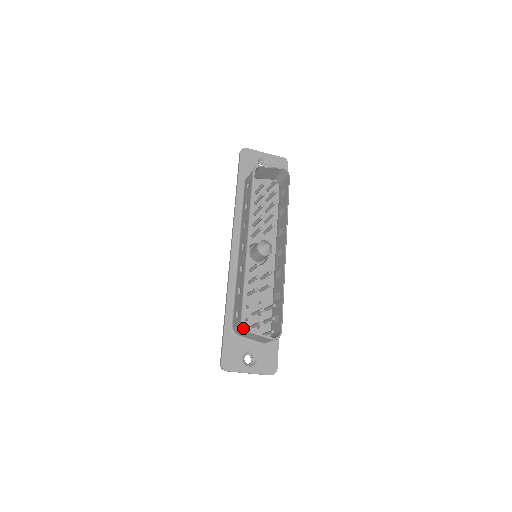
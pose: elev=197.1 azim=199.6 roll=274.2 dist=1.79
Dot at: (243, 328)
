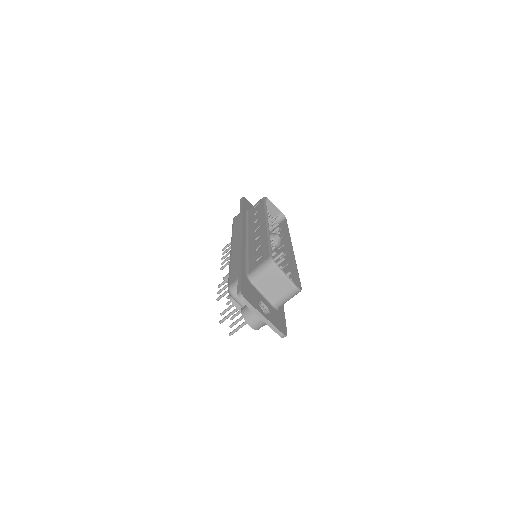
Dot at: (273, 261)
